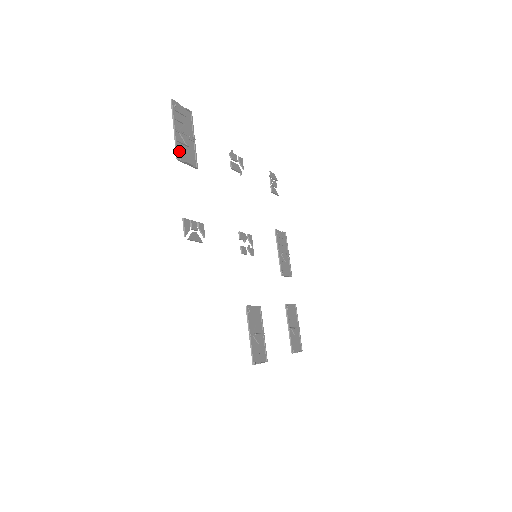
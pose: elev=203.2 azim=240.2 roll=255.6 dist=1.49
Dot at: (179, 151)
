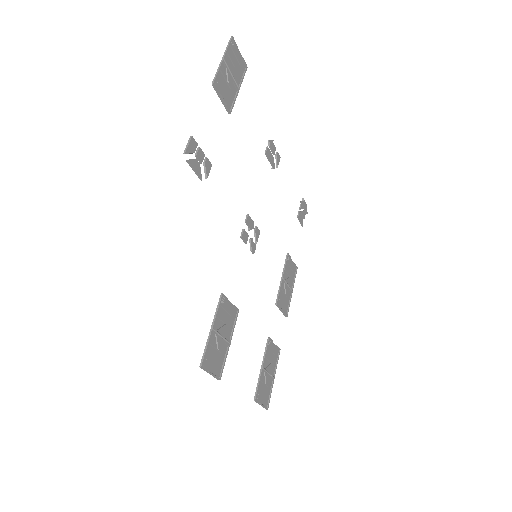
Dot at: (218, 80)
